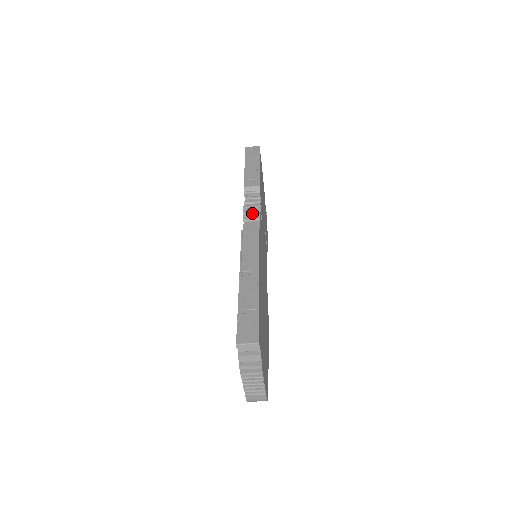
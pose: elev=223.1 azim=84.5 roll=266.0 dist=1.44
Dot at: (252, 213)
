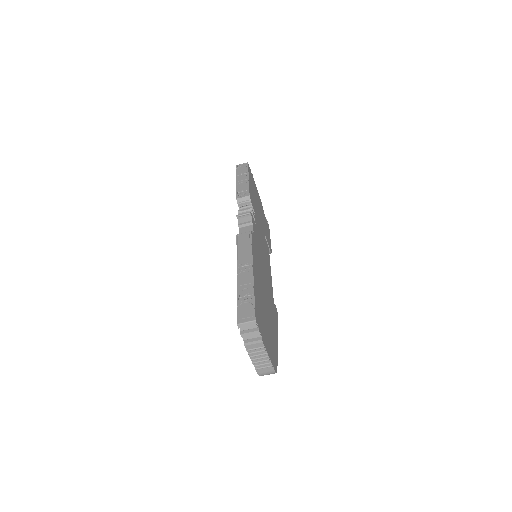
Dot at: (245, 219)
